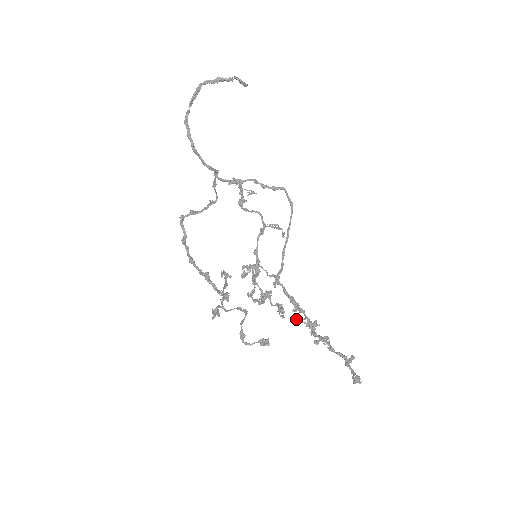
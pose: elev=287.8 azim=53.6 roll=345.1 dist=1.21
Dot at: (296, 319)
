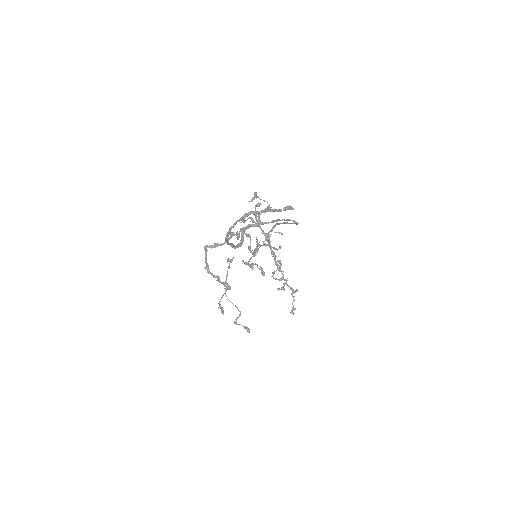
Dot at: occluded
